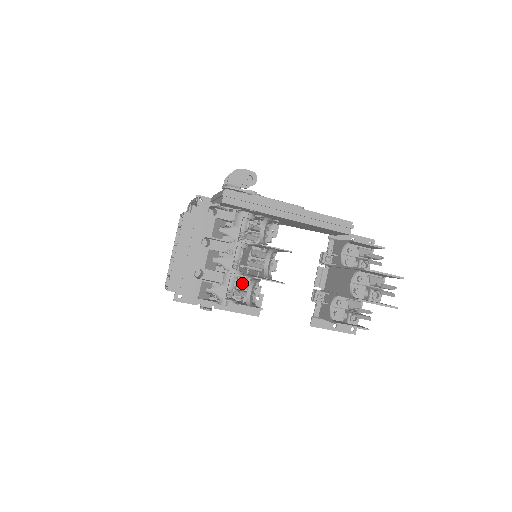
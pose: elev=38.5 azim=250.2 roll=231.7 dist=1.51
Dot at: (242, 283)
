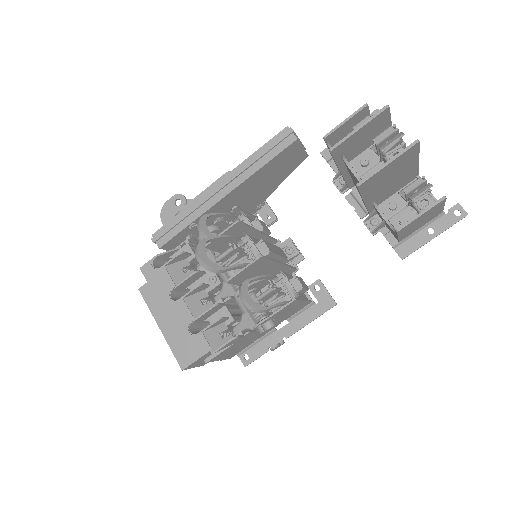
Dot at: occluded
